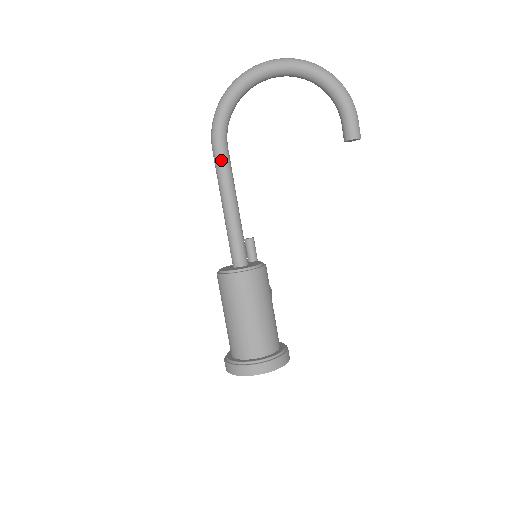
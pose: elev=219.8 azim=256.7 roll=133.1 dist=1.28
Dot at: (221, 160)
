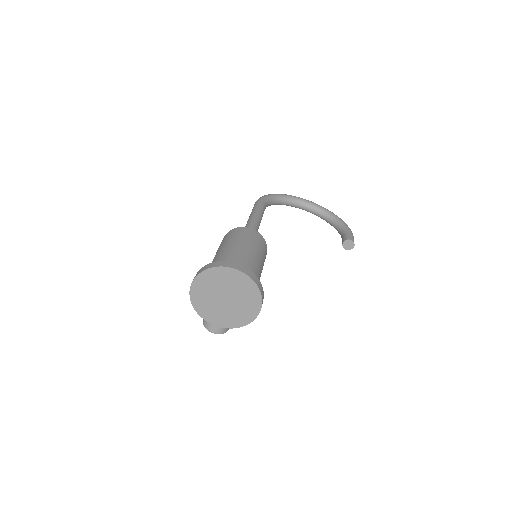
Dot at: (261, 205)
